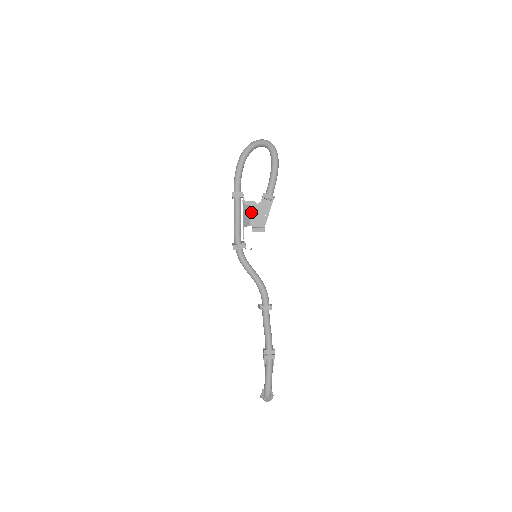
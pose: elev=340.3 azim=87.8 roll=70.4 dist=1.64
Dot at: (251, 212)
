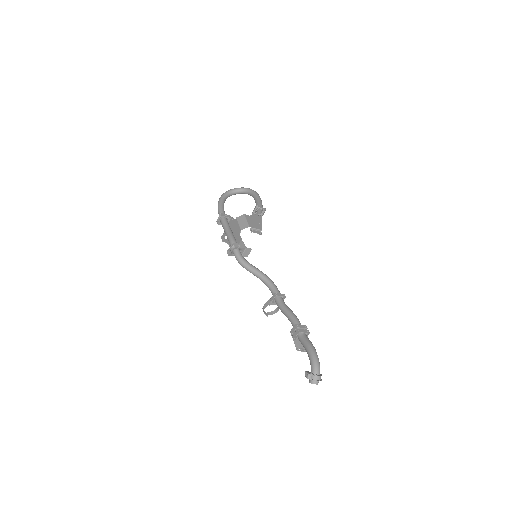
Dot at: (247, 219)
